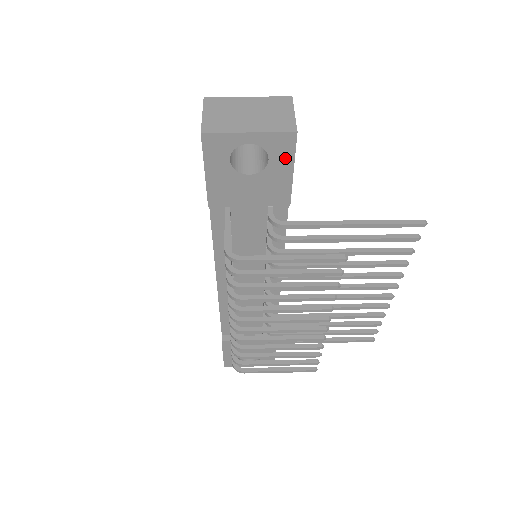
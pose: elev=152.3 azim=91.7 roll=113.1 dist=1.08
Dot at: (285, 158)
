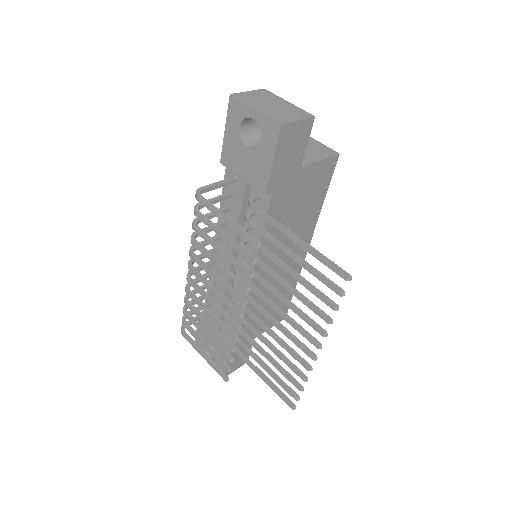
Dot at: (271, 145)
